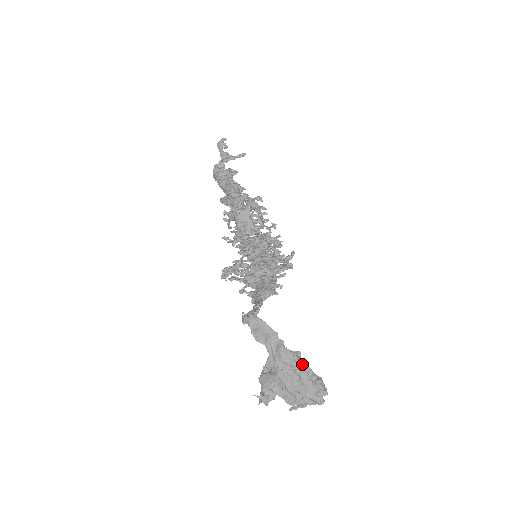
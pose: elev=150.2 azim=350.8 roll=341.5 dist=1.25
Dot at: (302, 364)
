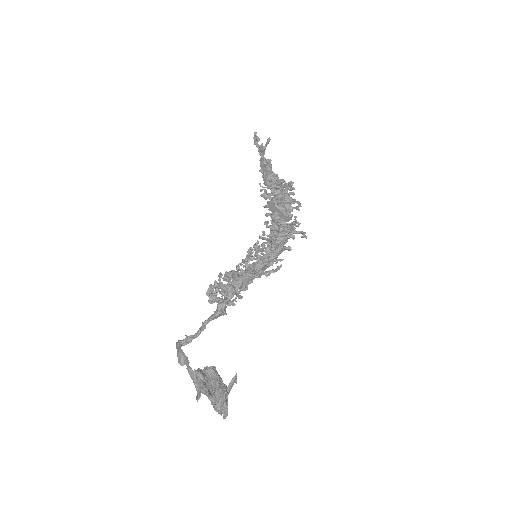
Dot at: (202, 382)
